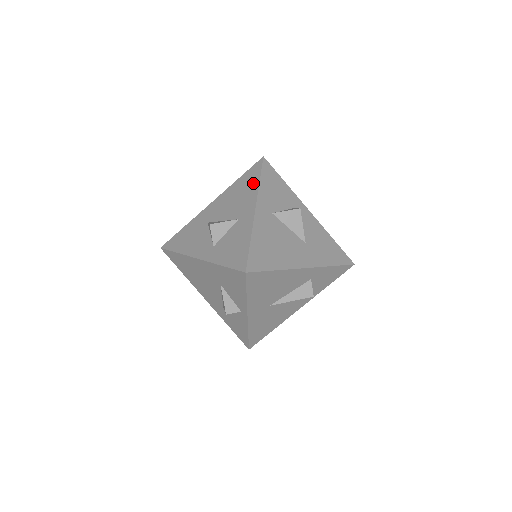
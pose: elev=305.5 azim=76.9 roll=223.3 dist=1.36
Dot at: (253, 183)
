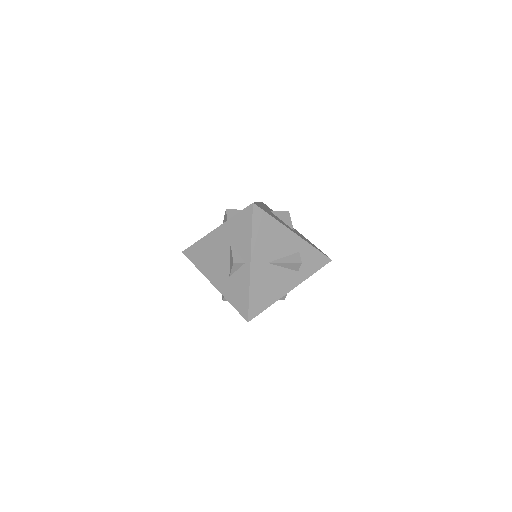
Dot at: occluded
